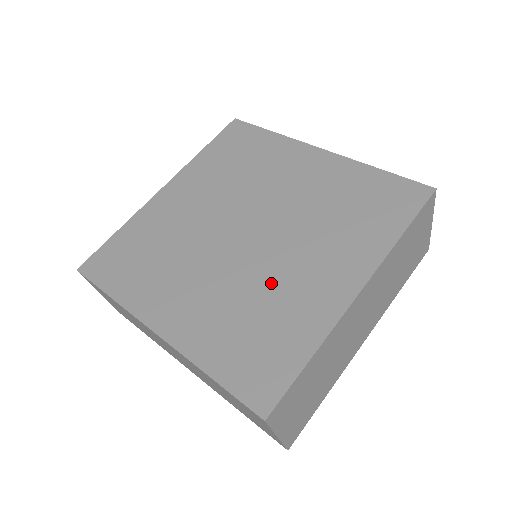
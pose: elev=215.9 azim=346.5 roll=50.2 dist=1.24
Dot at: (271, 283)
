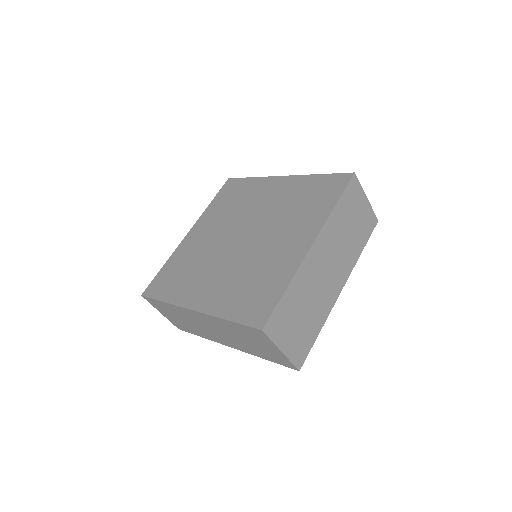
Dot at: (259, 259)
